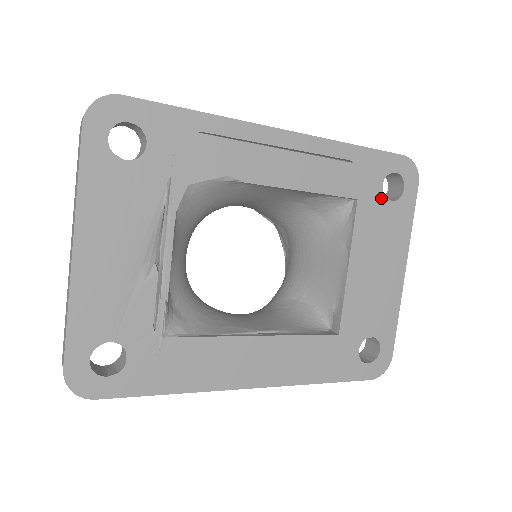
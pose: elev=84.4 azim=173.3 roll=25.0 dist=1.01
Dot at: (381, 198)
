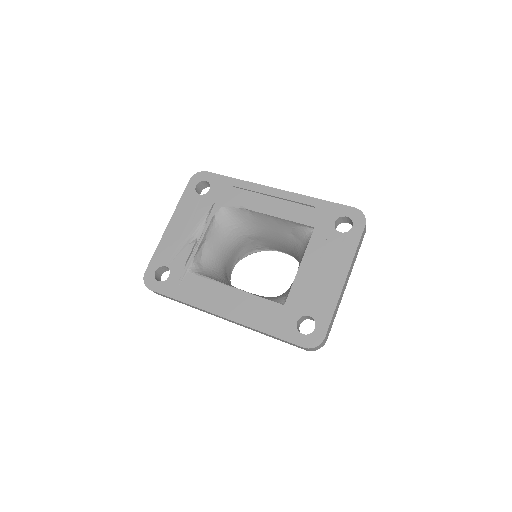
Dot at: (333, 229)
